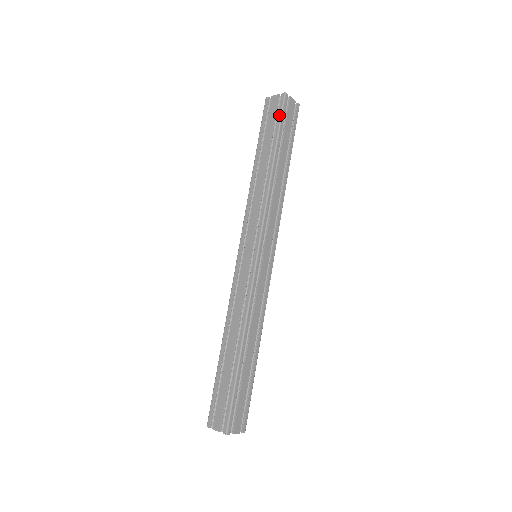
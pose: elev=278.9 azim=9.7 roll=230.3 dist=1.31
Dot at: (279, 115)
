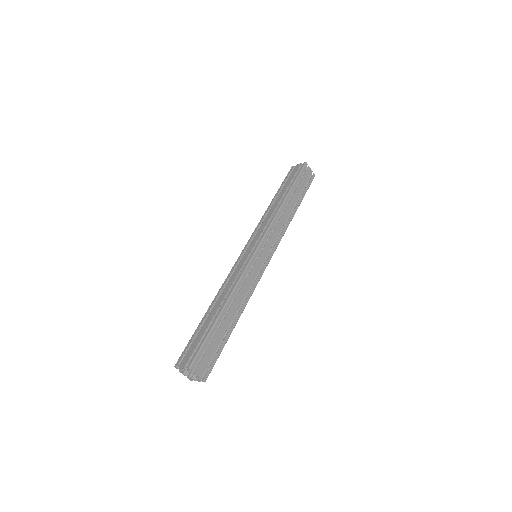
Dot at: (298, 173)
